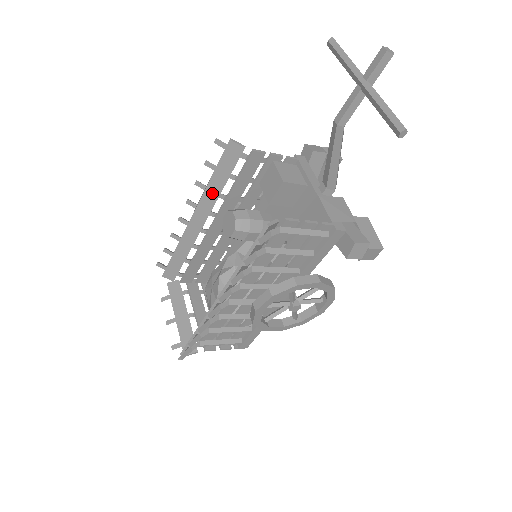
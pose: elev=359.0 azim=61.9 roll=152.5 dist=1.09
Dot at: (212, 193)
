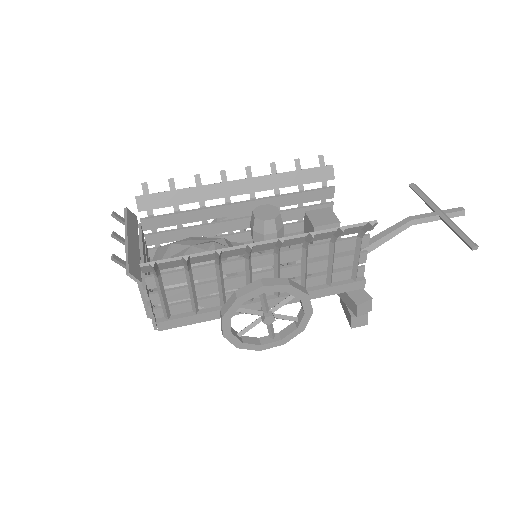
Dot at: (277, 181)
